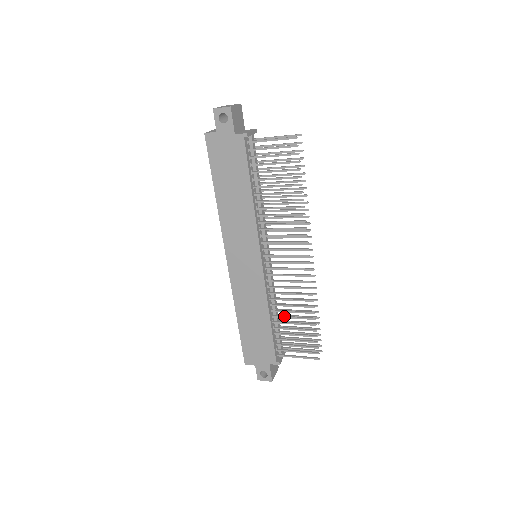
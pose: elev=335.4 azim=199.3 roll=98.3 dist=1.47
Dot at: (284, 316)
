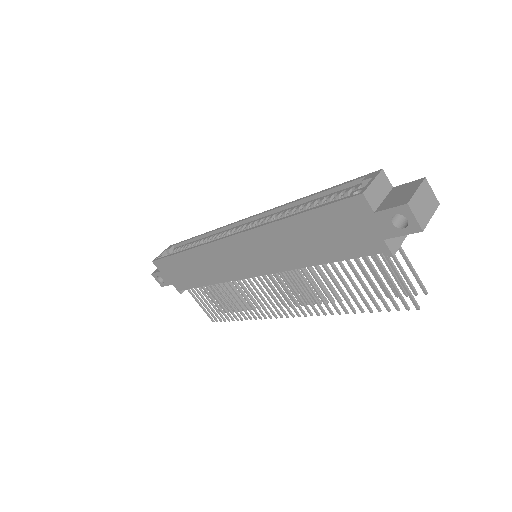
Dot at: (222, 293)
